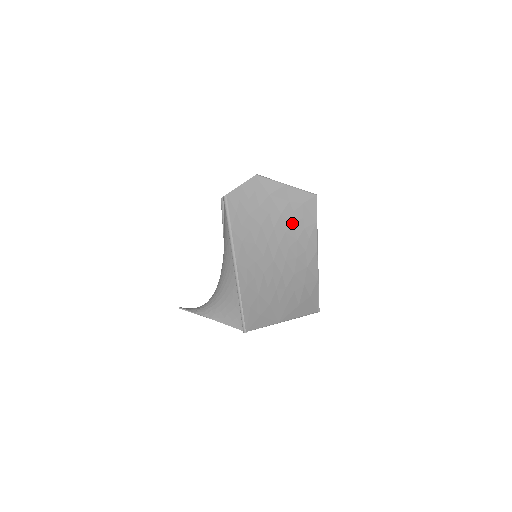
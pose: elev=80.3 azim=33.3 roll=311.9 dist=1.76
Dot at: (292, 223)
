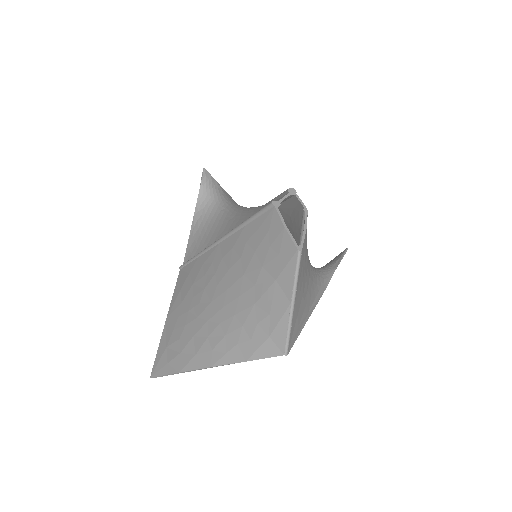
Dot at: (244, 324)
